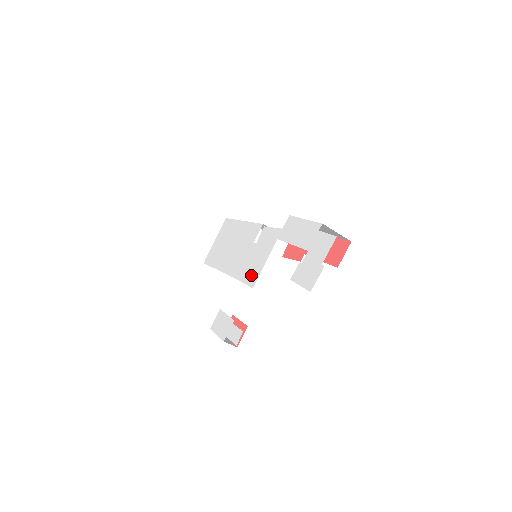
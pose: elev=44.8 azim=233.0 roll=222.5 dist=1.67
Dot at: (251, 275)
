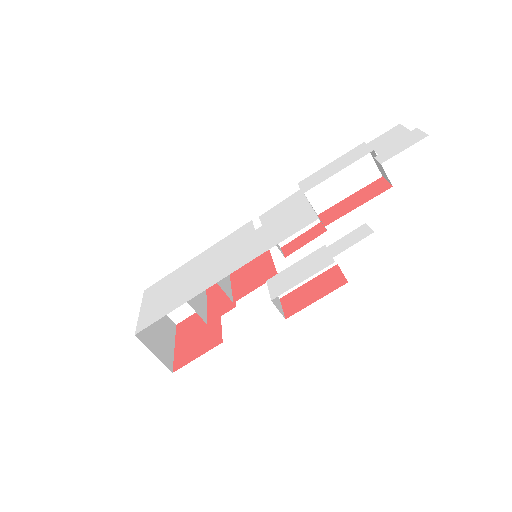
Dot at: (296, 224)
